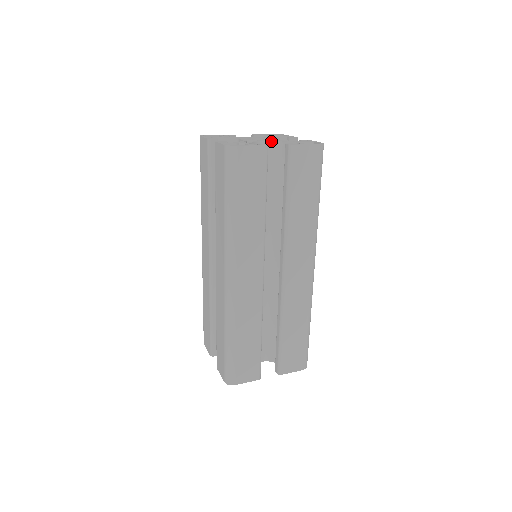
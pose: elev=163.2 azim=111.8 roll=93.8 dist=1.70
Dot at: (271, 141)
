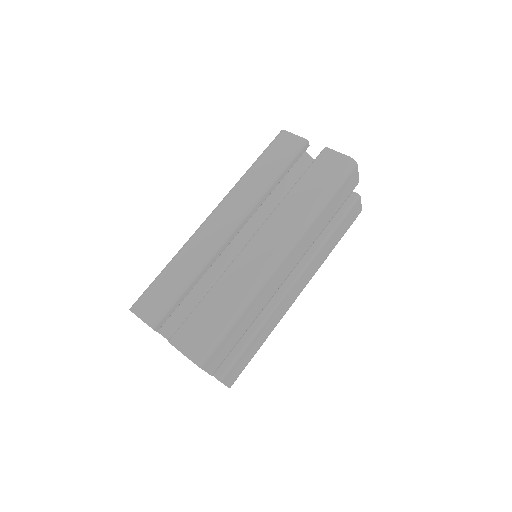
Dot at: occluded
